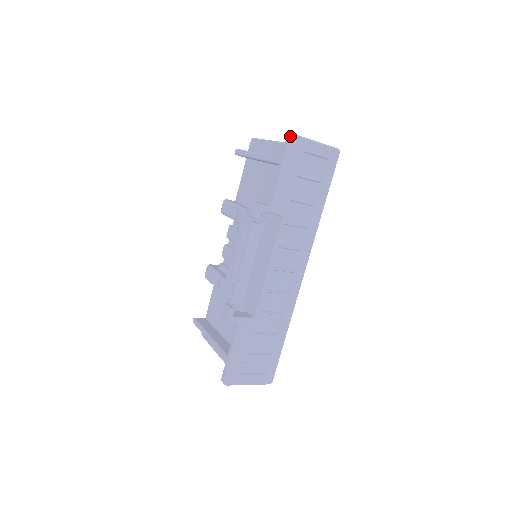
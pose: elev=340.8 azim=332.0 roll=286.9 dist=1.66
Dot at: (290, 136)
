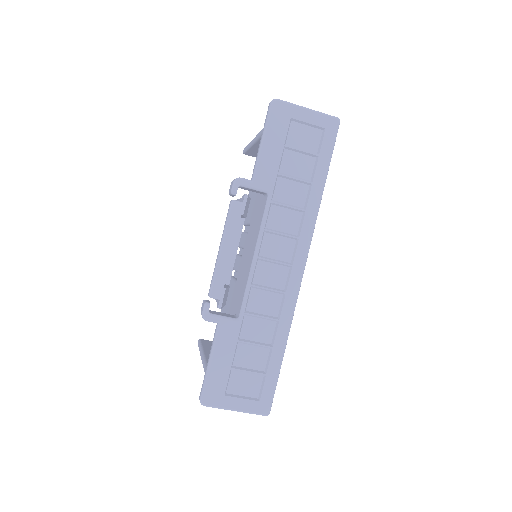
Dot at: (271, 101)
